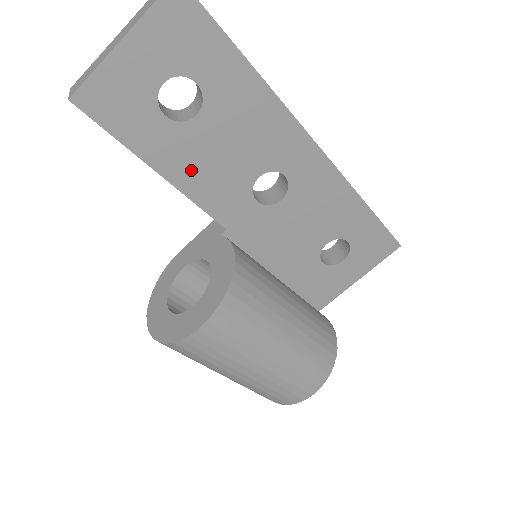
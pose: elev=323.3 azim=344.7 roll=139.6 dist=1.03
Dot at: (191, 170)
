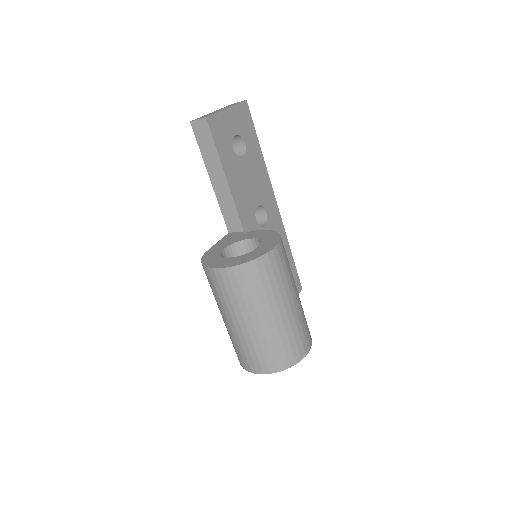
Dot at: (237, 184)
